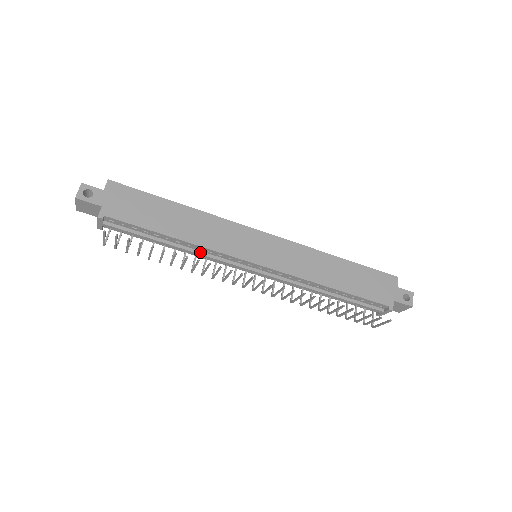
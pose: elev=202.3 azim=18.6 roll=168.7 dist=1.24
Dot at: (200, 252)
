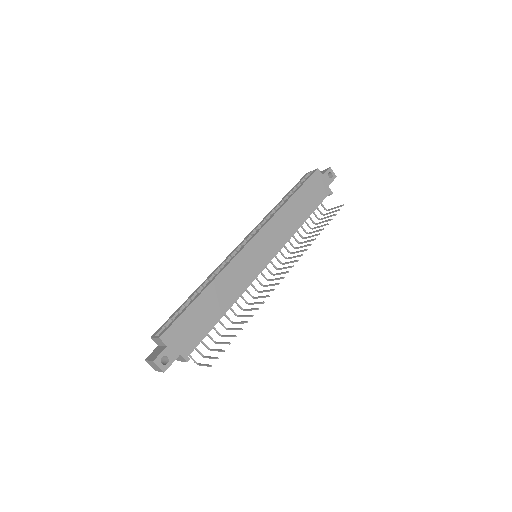
Dot at: occluded
